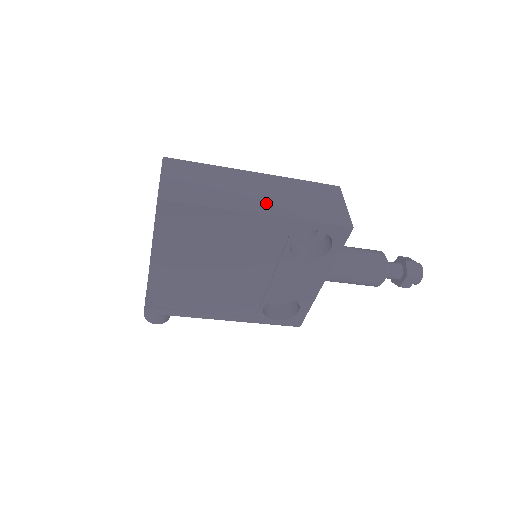
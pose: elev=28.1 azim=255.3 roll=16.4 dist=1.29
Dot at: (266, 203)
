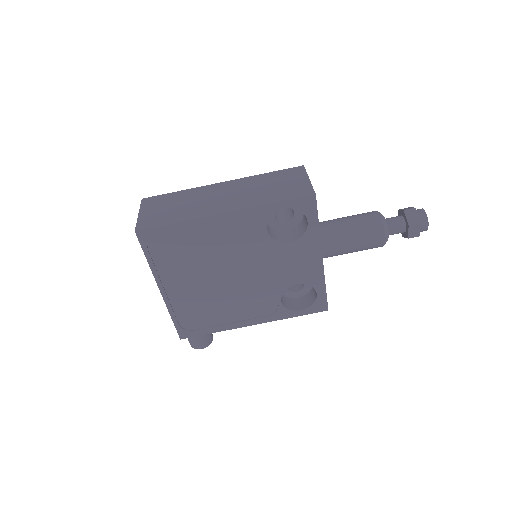
Dot at: (230, 202)
